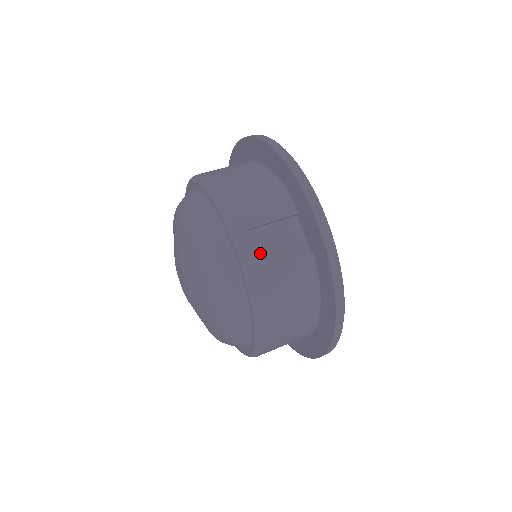
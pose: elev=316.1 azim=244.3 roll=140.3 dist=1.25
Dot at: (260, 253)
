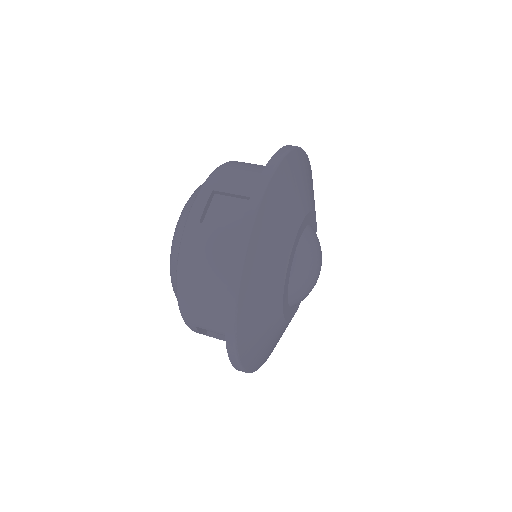
Dot at: (210, 214)
